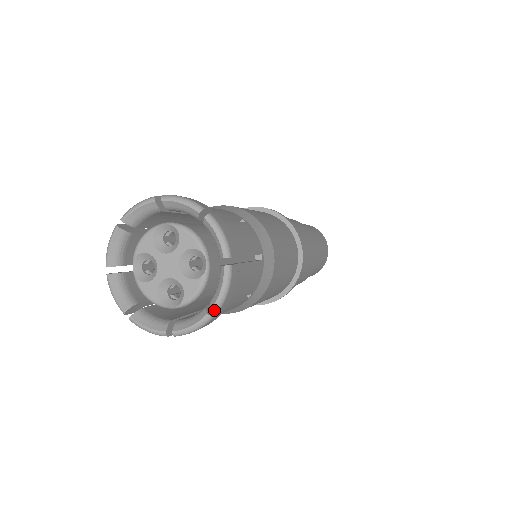
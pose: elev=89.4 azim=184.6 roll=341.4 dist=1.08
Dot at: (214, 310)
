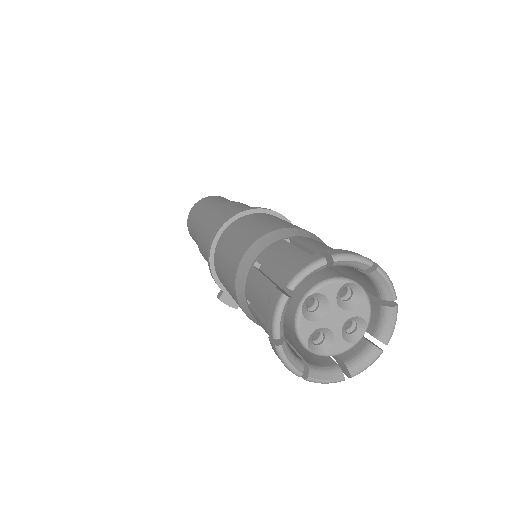
Dot at: occluded
